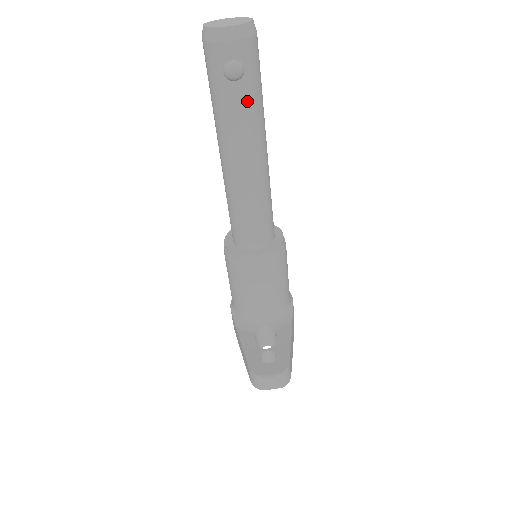
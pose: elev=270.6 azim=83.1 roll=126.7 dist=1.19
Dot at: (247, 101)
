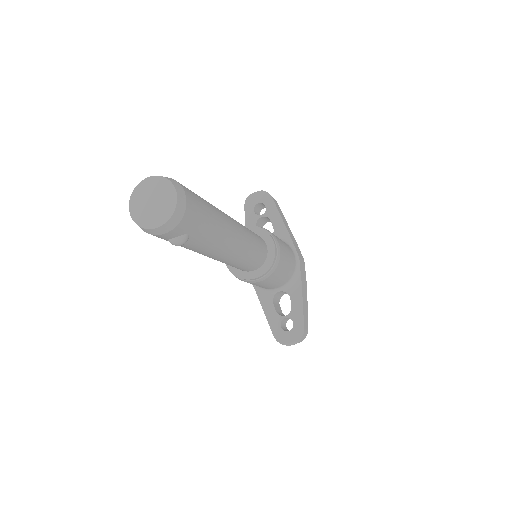
Dot at: (202, 241)
